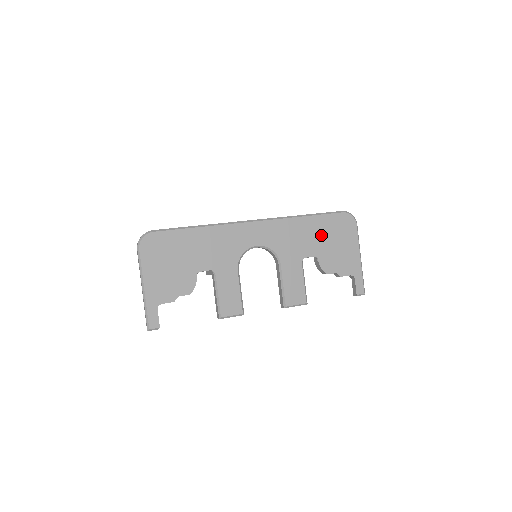
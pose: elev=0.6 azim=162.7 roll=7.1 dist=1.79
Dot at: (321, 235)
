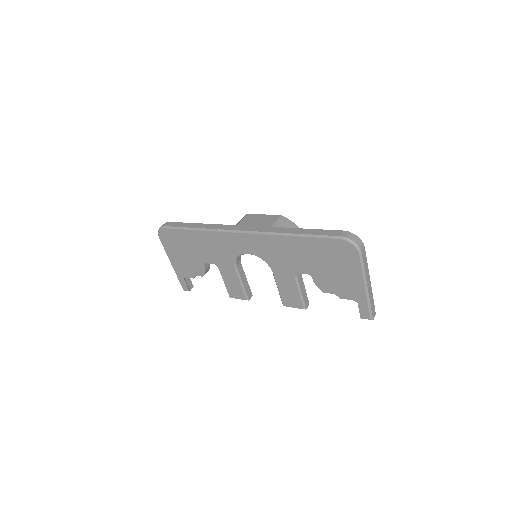
Dot at: (313, 257)
